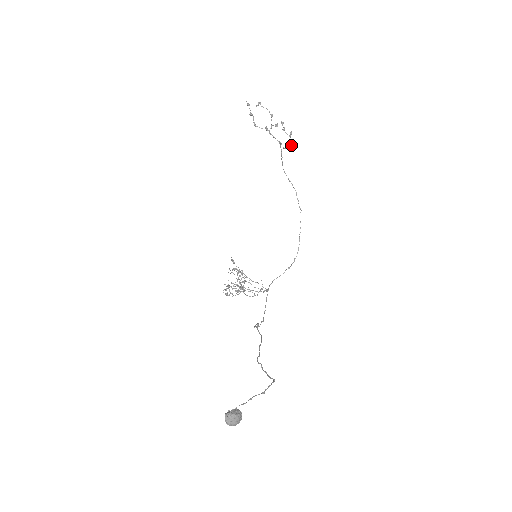
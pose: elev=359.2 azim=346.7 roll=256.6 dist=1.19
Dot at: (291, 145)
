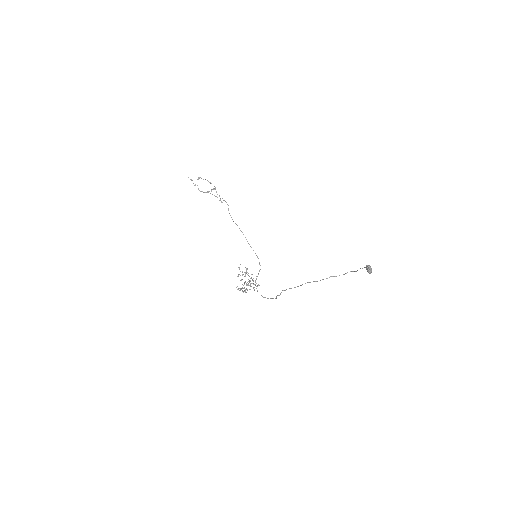
Dot at: occluded
